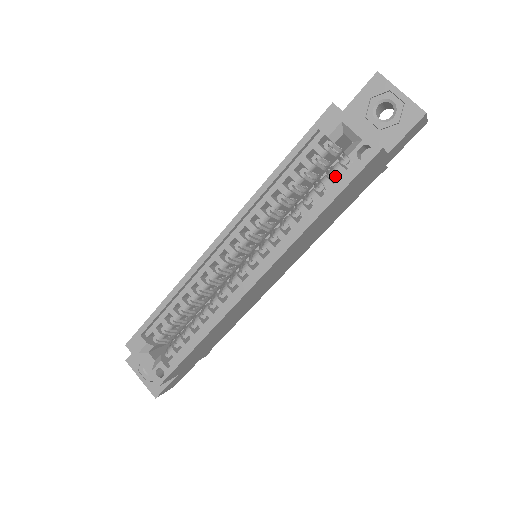
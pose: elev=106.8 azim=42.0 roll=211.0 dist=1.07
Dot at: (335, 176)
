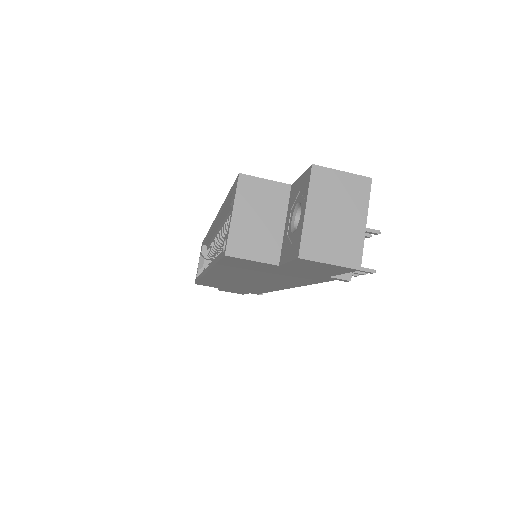
Dot at: occluded
